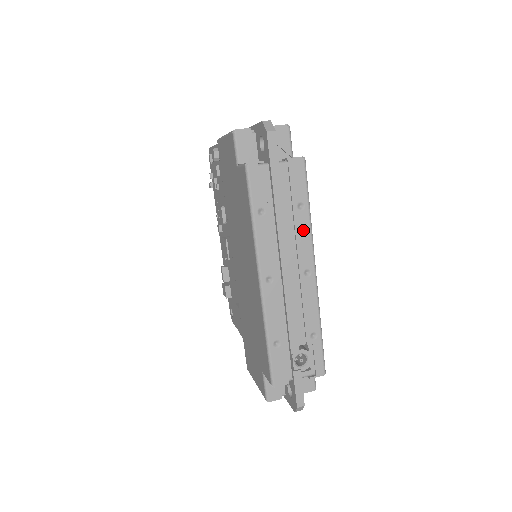
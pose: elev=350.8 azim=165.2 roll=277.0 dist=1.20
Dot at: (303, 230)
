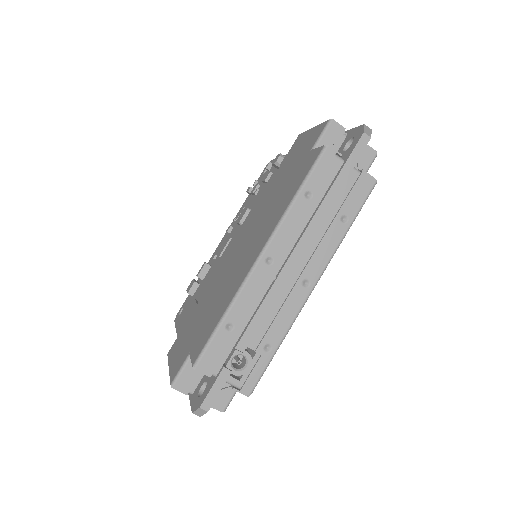
Dot at: (331, 241)
